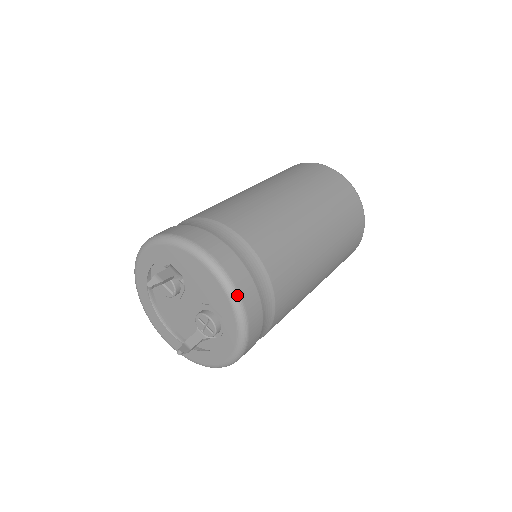
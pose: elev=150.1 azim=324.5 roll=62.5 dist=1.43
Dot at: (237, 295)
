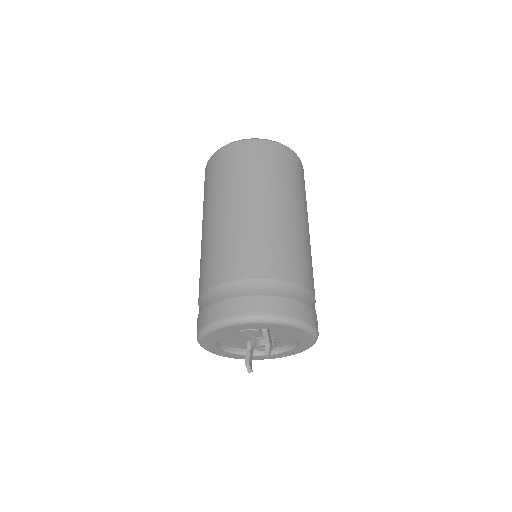
Dot at: occluded
